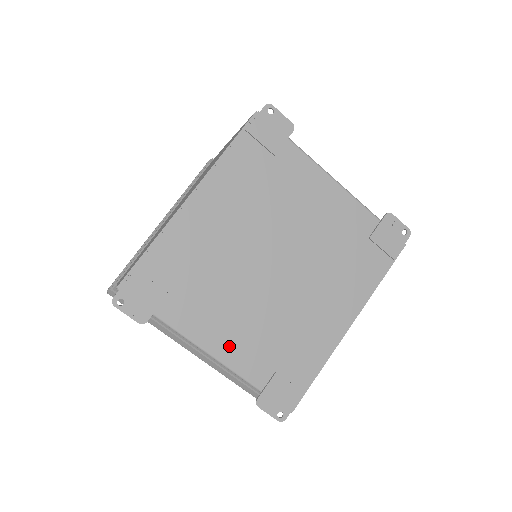
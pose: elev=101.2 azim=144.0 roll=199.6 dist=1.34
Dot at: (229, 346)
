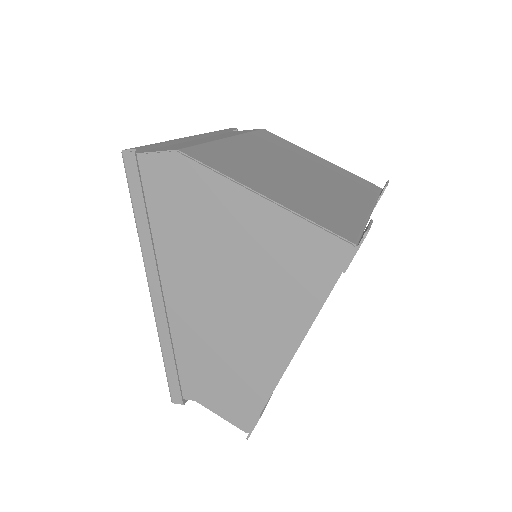
Dot at: occluded
